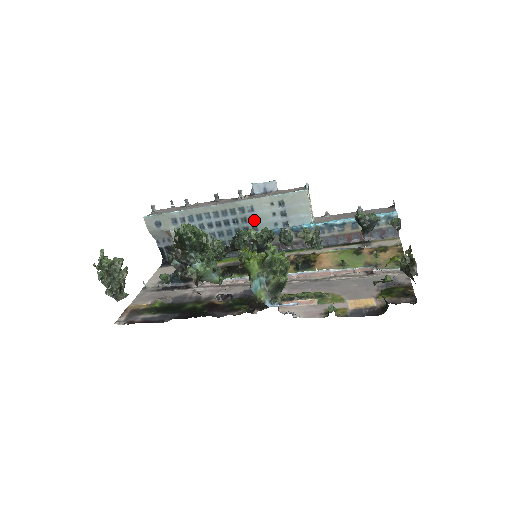
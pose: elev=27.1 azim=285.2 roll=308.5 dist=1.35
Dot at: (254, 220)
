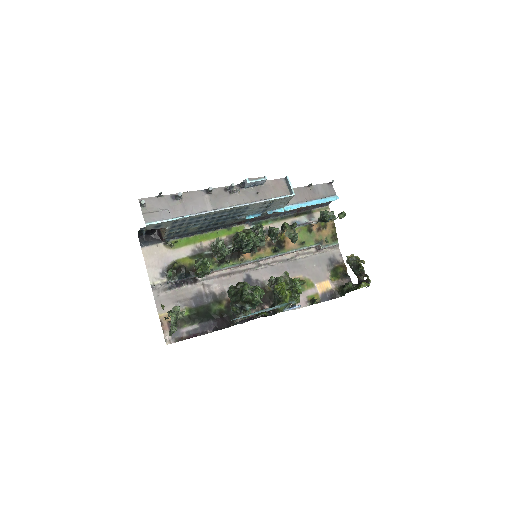
Dot at: (243, 212)
